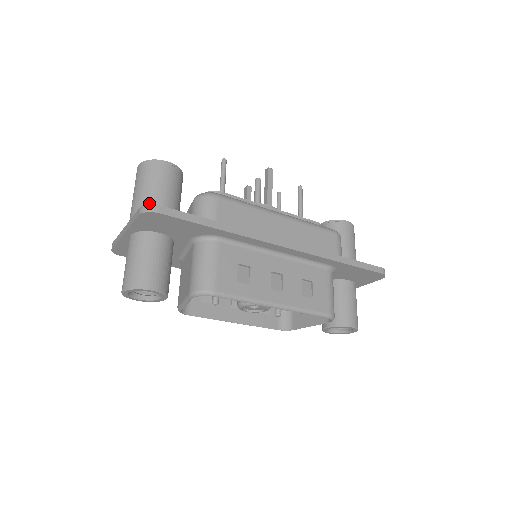
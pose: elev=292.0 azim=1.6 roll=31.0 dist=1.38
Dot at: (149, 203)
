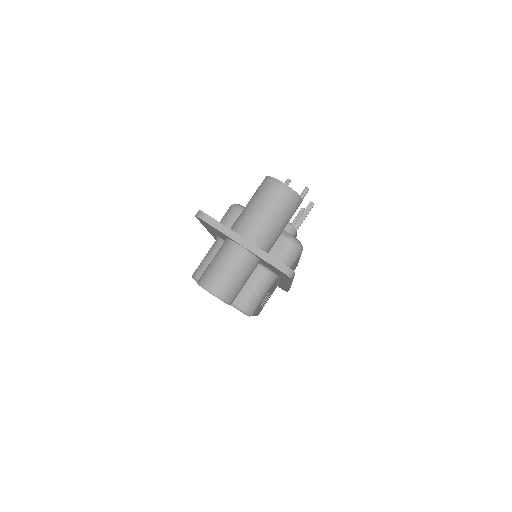
Dot at: (274, 235)
